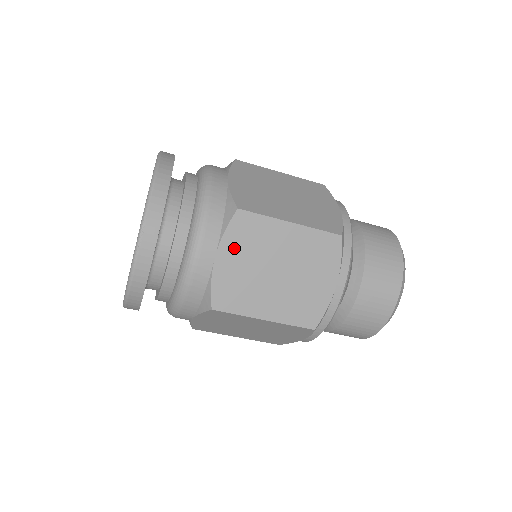
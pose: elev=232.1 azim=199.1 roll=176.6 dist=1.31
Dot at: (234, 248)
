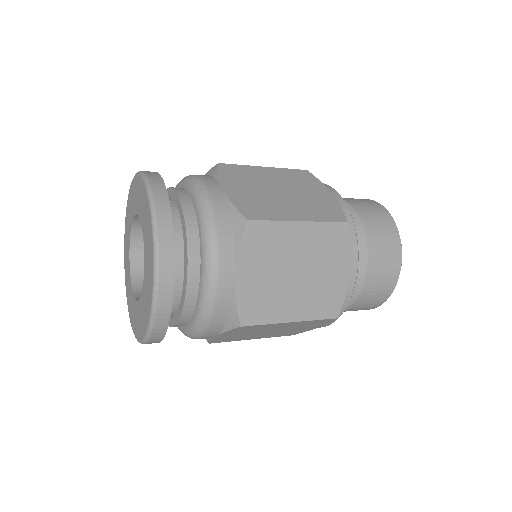
Dot at: (251, 260)
